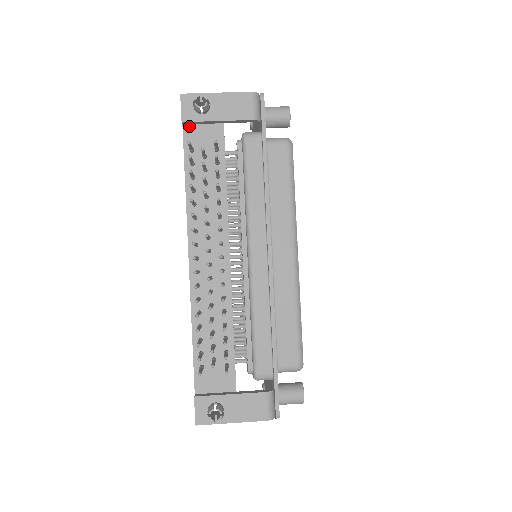
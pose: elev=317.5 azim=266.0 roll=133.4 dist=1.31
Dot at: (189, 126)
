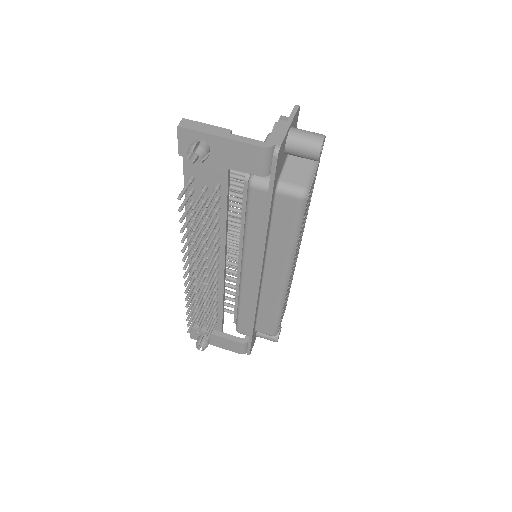
Dot at: occluded
